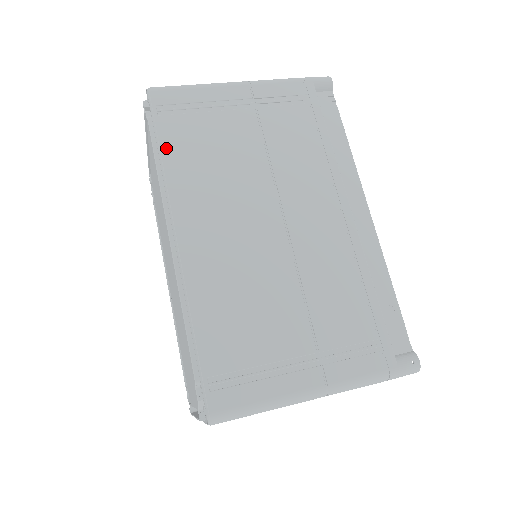
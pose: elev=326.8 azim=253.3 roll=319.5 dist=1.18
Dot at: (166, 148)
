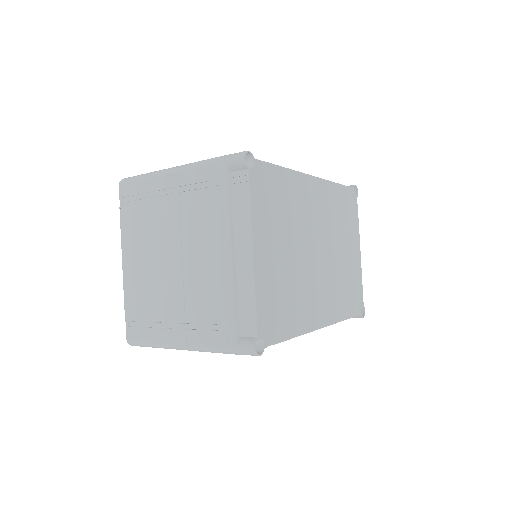
Dot at: occluded
